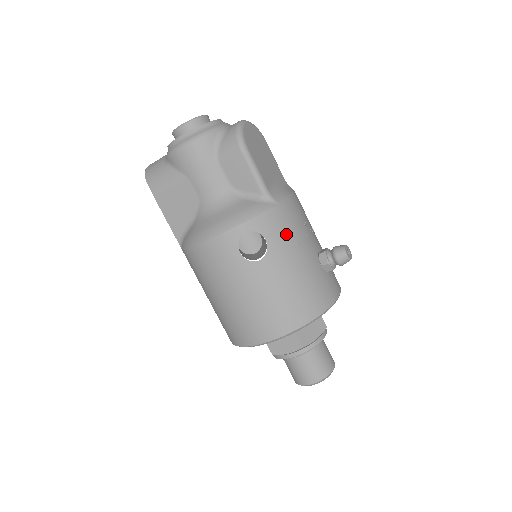
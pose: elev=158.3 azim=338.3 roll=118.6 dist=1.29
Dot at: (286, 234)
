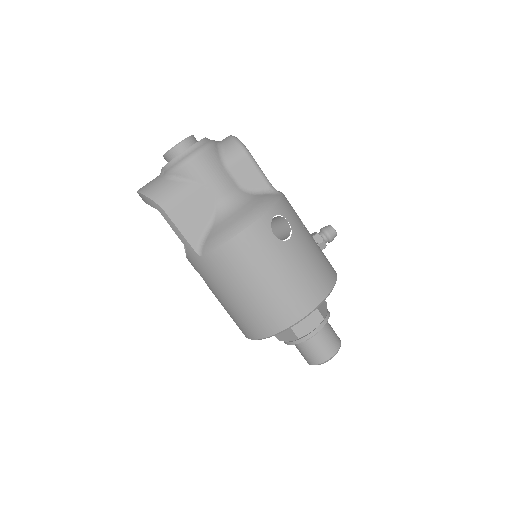
Dot at: (296, 217)
